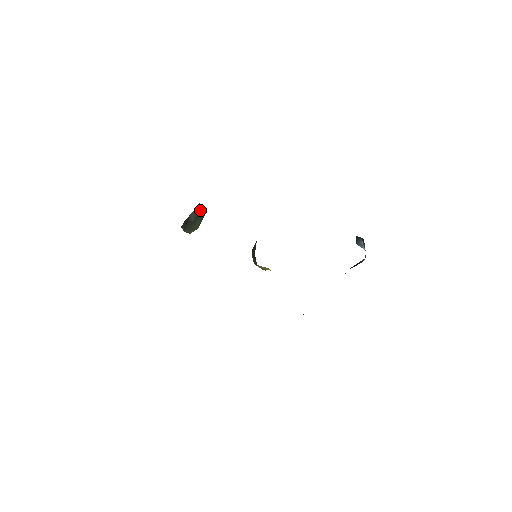
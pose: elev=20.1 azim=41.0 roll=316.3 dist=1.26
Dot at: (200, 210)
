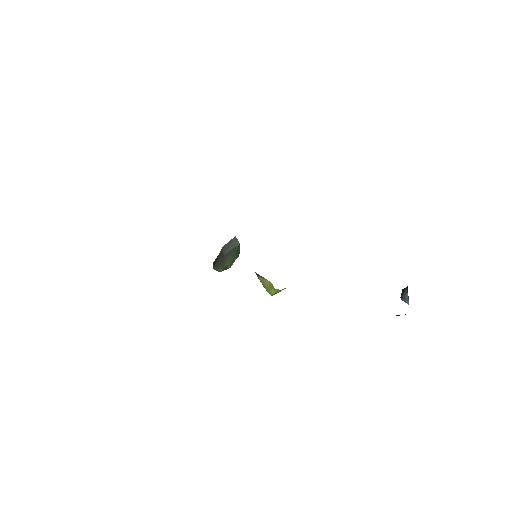
Dot at: (235, 244)
